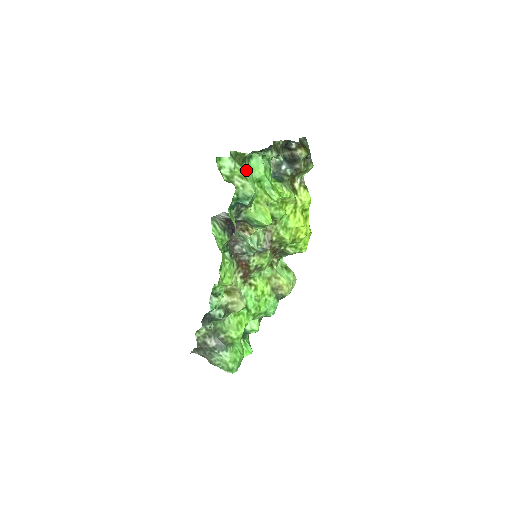
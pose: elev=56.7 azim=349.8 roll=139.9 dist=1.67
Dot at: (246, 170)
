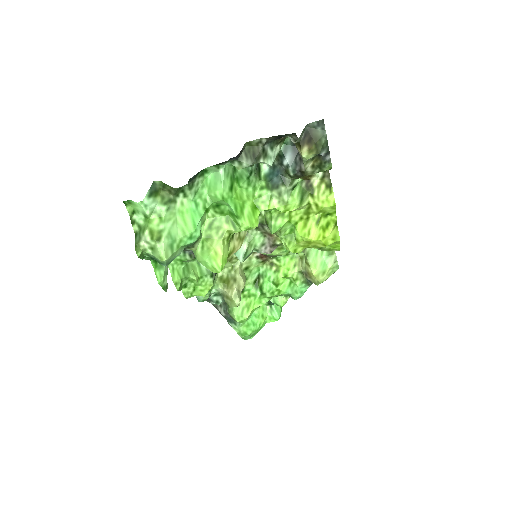
Dot at: (188, 199)
